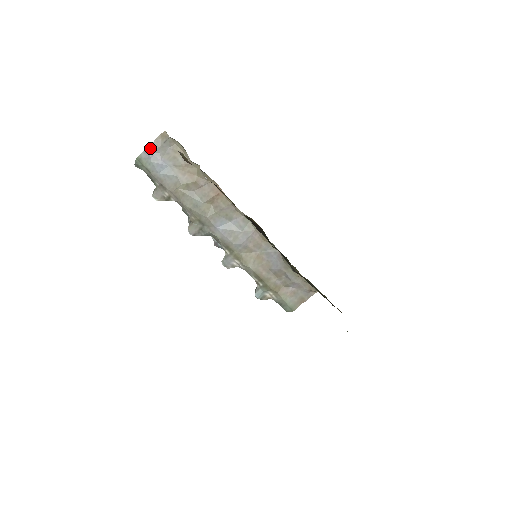
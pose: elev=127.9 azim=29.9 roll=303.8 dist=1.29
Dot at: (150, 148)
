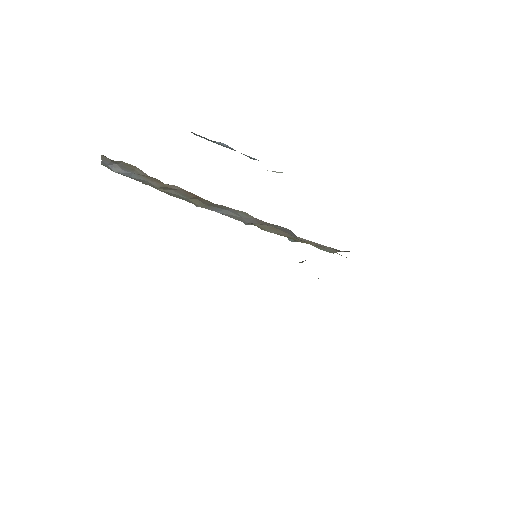
Dot at: (104, 162)
